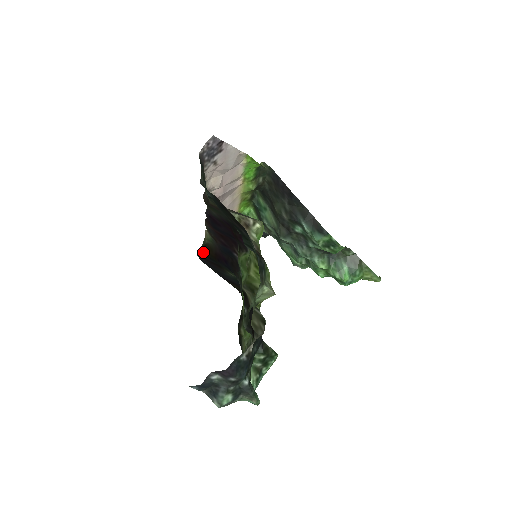
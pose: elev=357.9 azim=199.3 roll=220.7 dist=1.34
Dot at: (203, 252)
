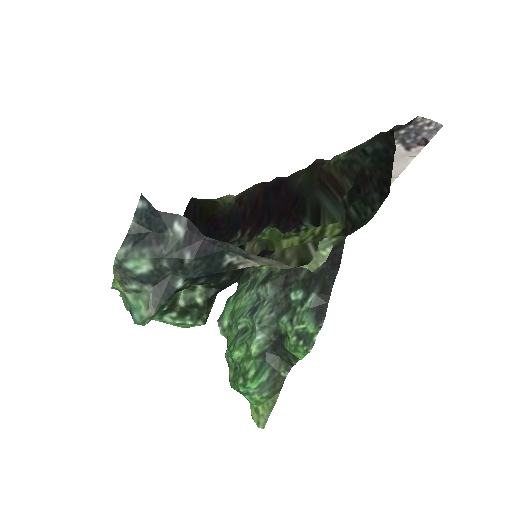
Dot at: (203, 202)
